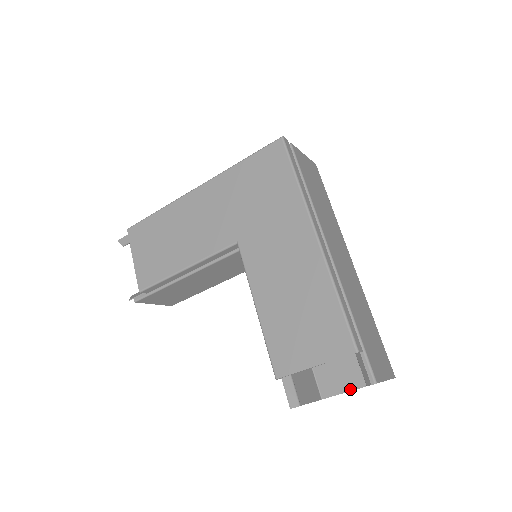
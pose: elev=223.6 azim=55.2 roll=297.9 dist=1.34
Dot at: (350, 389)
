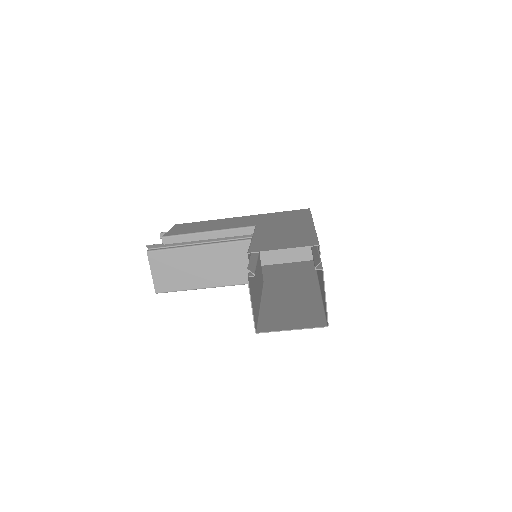
Dot at: (286, 329)
